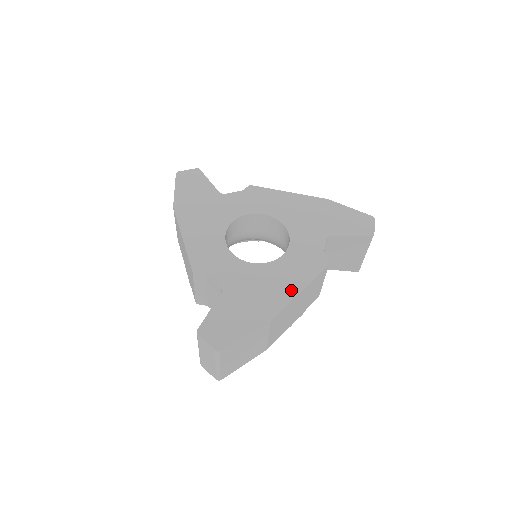
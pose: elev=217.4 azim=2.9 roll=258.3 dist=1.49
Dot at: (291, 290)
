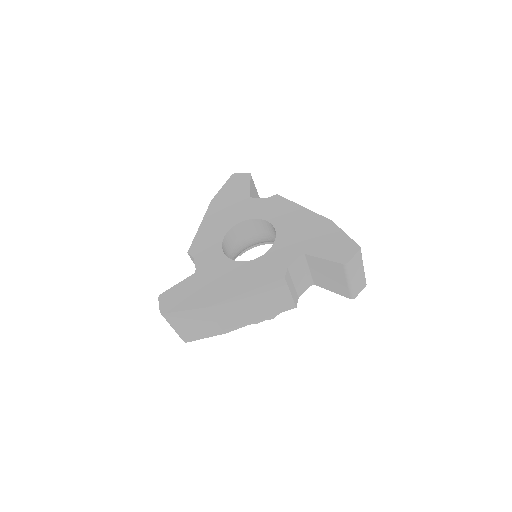
Dot at: (239, 289)
